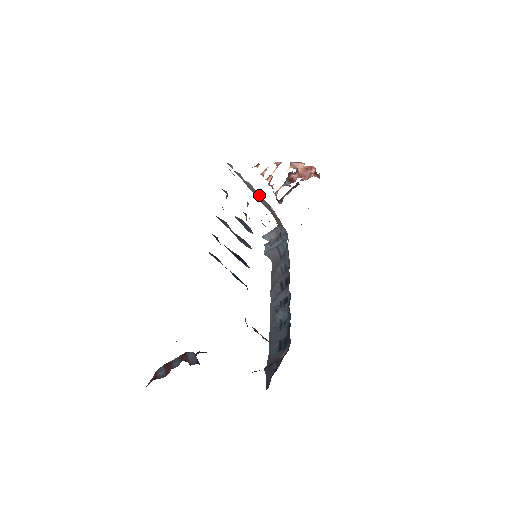
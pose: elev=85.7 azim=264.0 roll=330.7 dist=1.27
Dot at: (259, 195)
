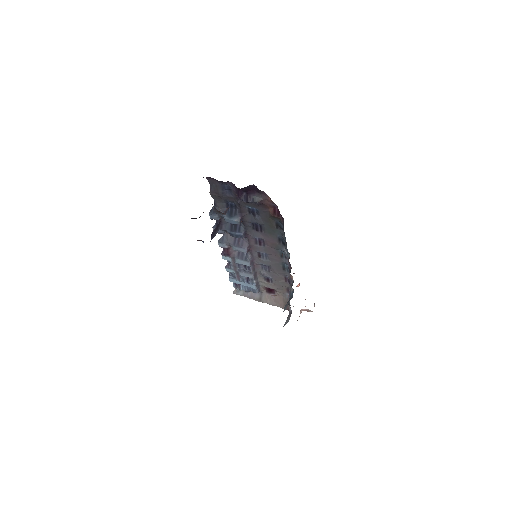
Dot at: (262, 296)
